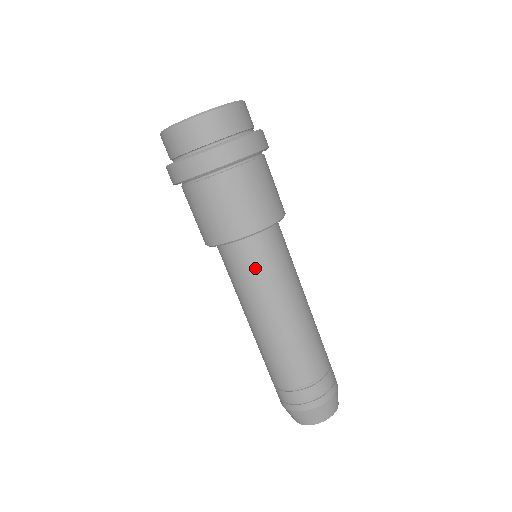
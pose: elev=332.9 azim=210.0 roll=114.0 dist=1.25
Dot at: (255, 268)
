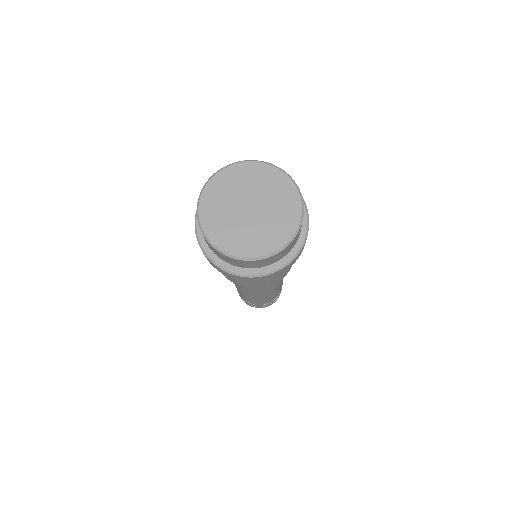
Dot at: occluded
